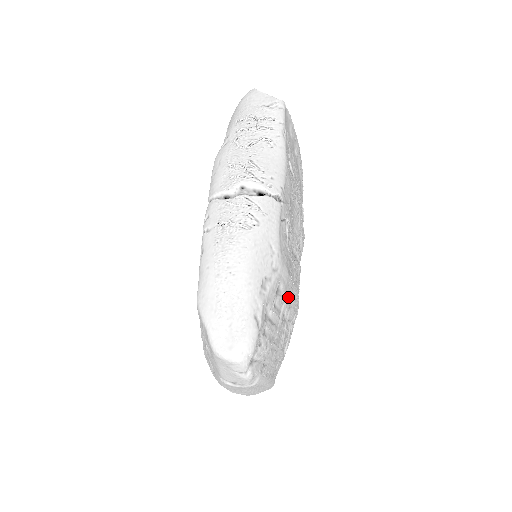
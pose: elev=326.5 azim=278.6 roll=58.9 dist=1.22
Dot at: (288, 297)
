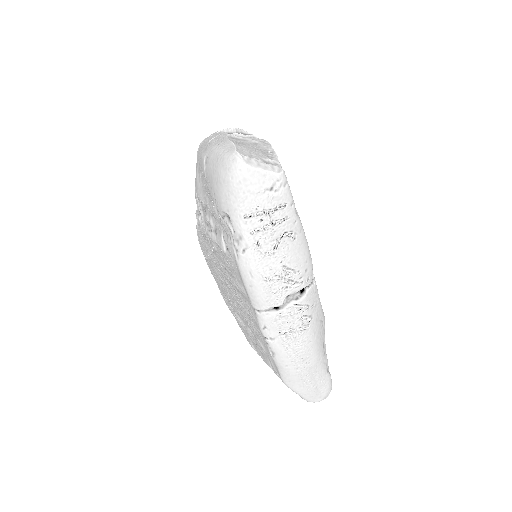
Dot at: occluded
